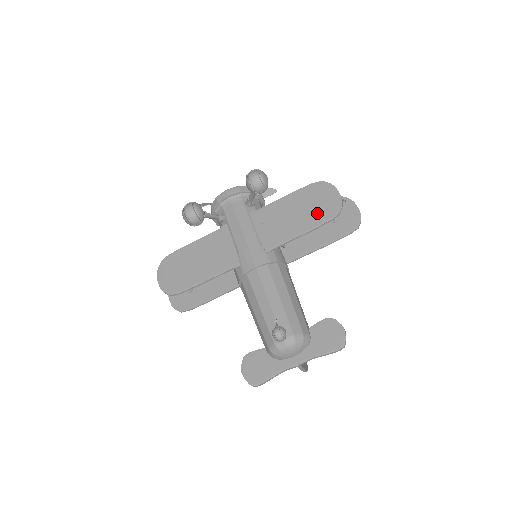
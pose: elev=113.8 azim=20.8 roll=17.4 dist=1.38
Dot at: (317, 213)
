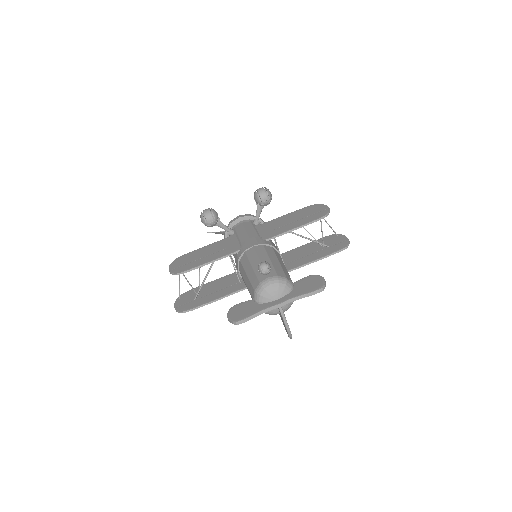
Dot at: (309, 217)
